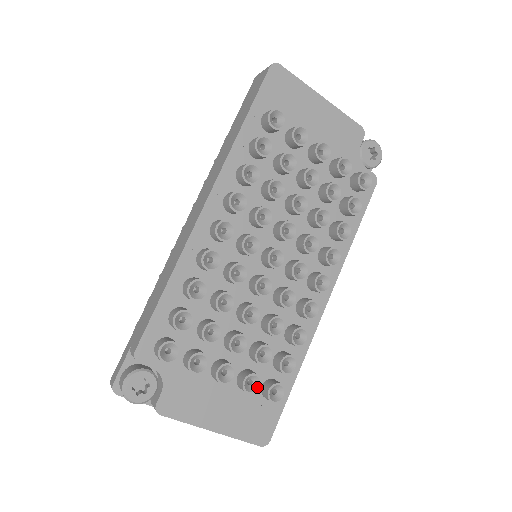
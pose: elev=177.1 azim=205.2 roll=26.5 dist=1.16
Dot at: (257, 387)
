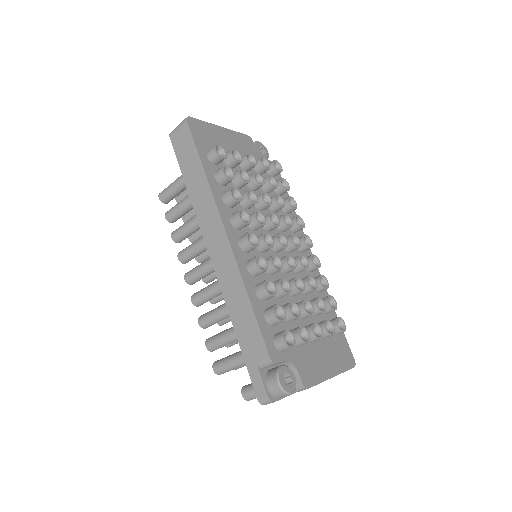
Dot at: (332, 328)
